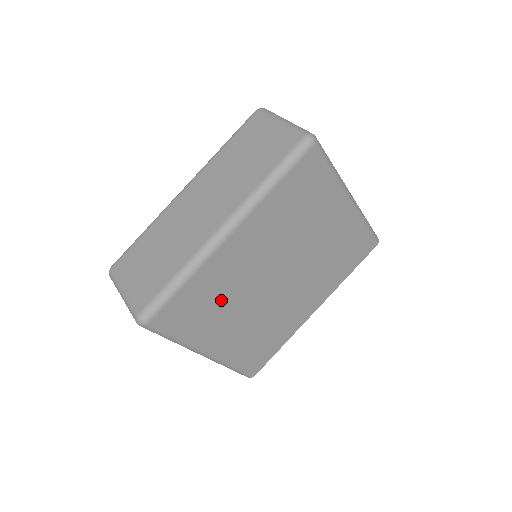
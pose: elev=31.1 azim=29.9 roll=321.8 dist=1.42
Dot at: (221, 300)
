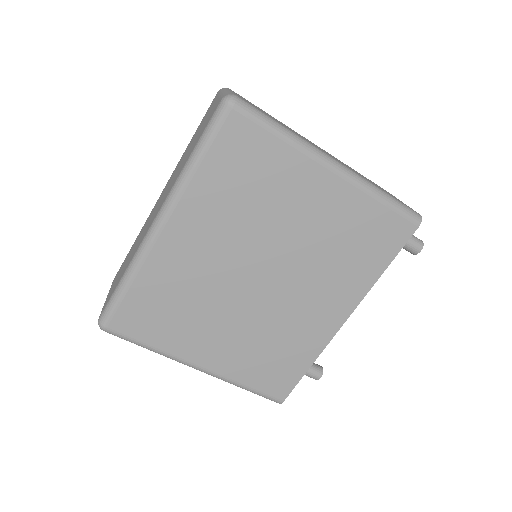
Dot at: (187, 303)
